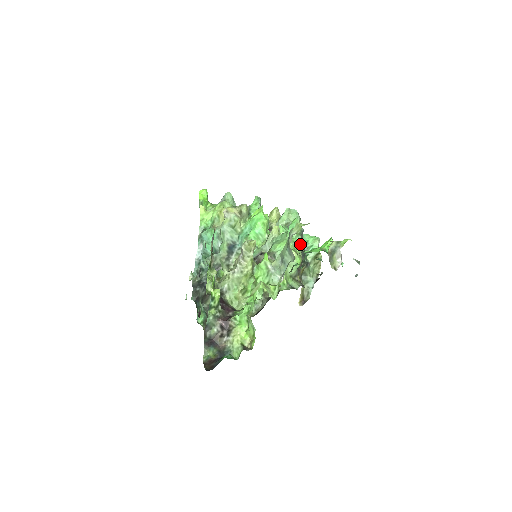
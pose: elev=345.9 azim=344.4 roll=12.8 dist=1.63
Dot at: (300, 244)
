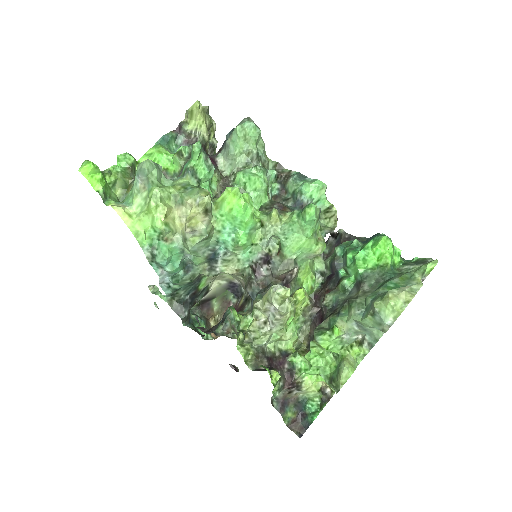
Dot at: occluded
